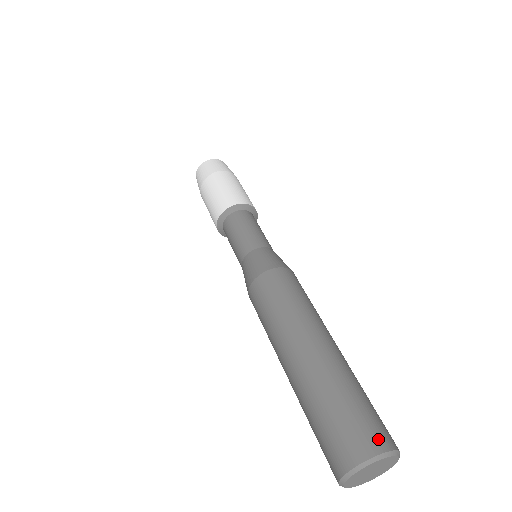
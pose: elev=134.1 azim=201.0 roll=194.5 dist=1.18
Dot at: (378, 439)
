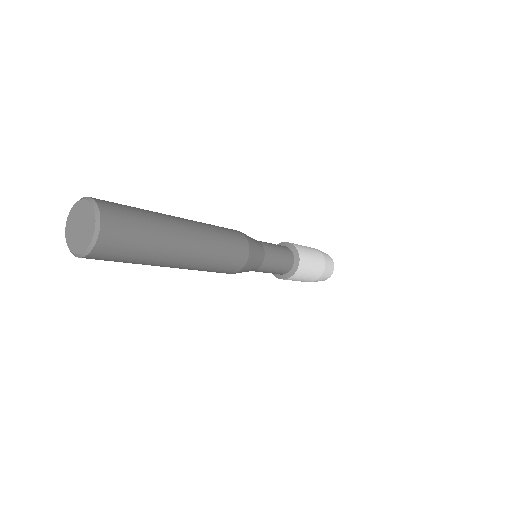
Dot at: (104, 202)
